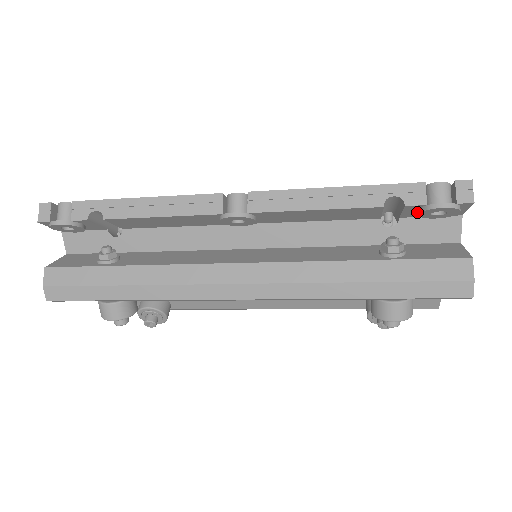
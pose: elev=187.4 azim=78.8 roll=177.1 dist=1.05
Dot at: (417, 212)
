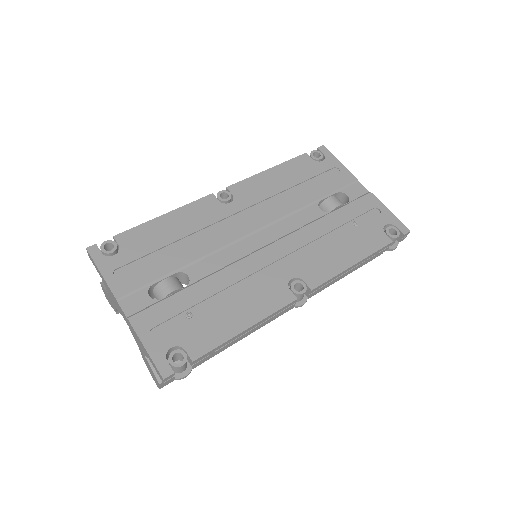
Dot at: occluded
